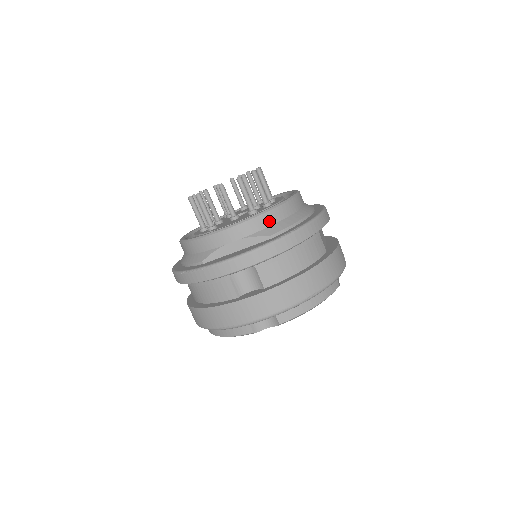
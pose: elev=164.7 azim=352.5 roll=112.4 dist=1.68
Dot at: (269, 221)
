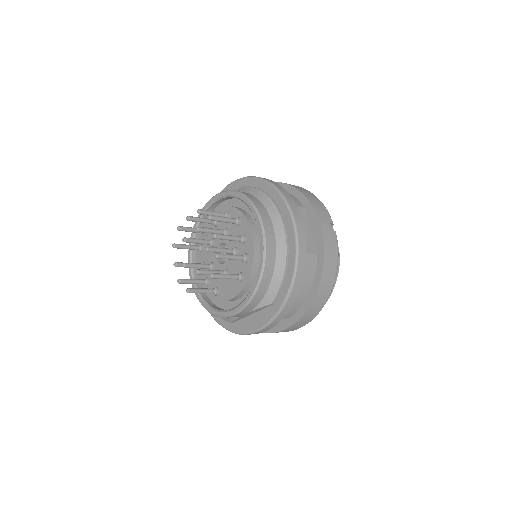
Dot at: (262, 293)
